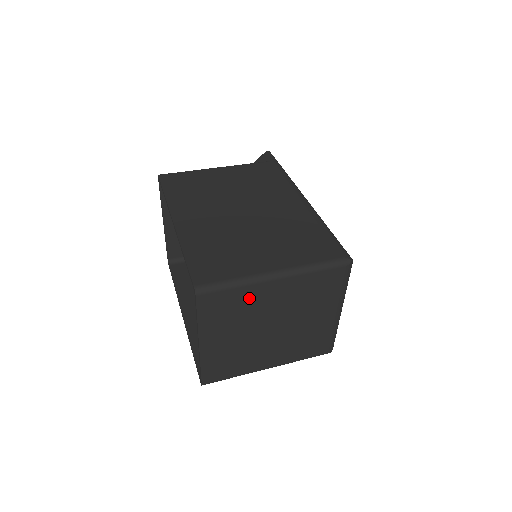
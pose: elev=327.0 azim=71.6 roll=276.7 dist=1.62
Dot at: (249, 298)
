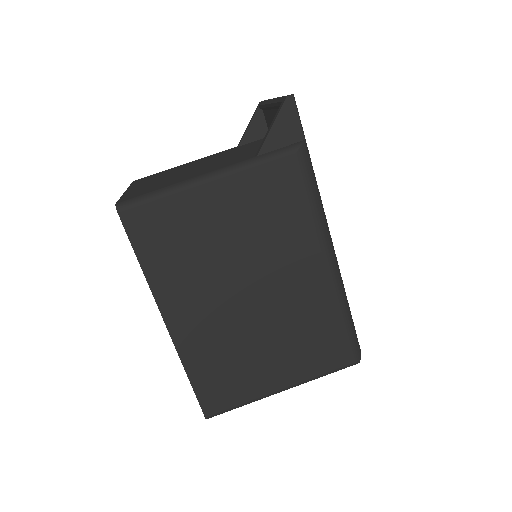
Dot at: occluded
